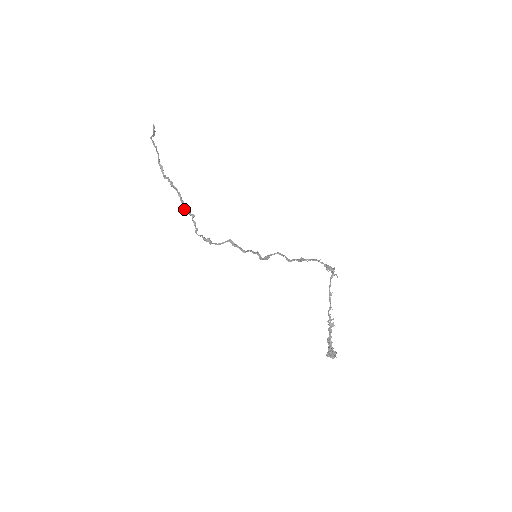
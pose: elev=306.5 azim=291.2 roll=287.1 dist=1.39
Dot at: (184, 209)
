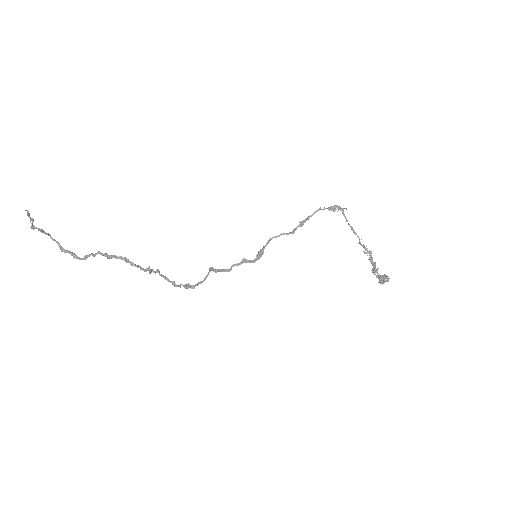
Dot at: (144, 271)
